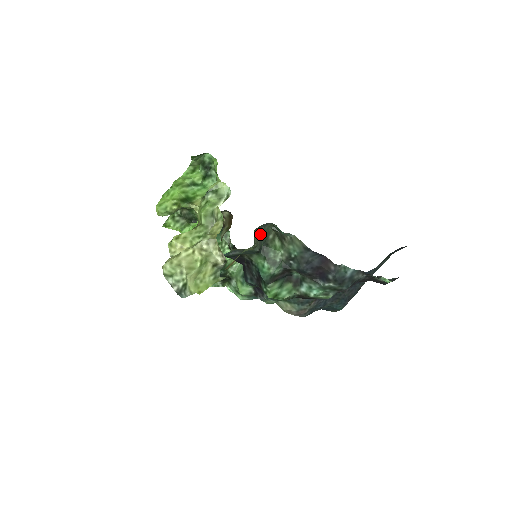
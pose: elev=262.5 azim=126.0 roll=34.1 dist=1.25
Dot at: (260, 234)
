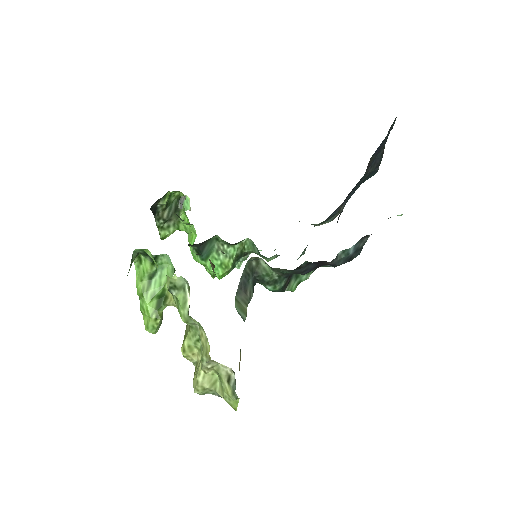
Dot at: (242, 286)
